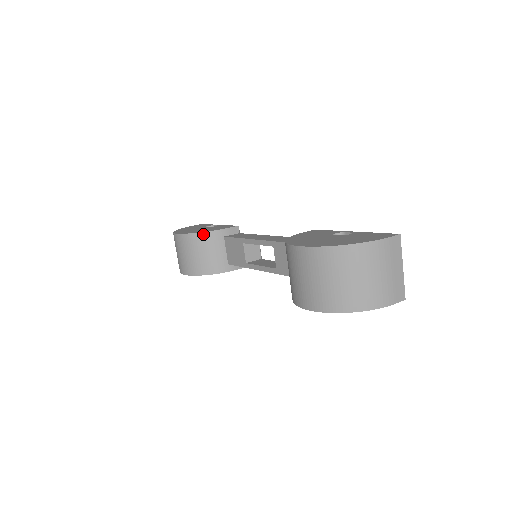
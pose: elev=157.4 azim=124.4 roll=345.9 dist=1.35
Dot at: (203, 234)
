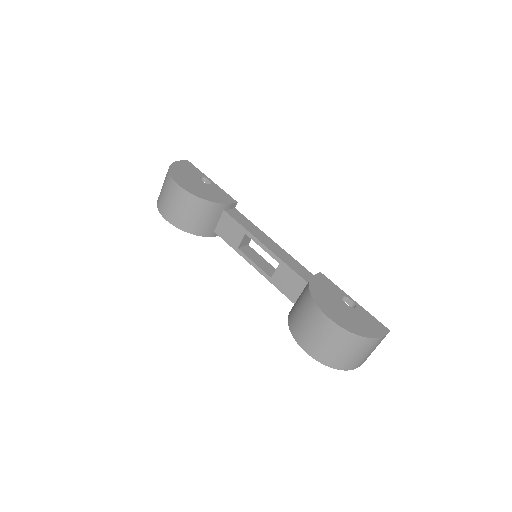
Dot at: (208, 202)
